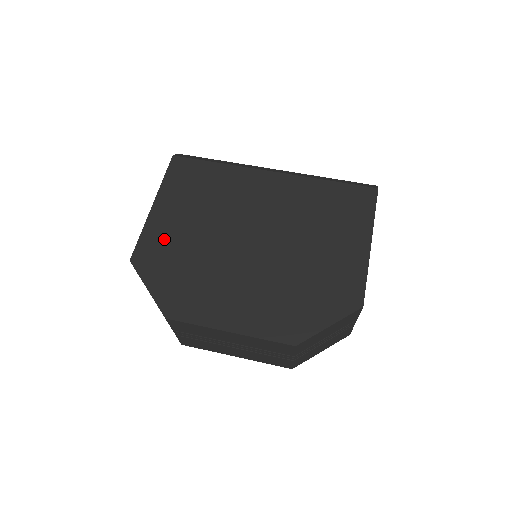
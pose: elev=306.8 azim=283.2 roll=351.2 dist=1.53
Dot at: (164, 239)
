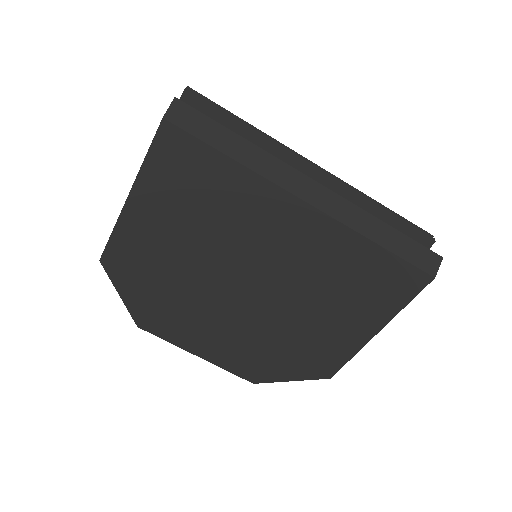
Dot at: (141, 249)
